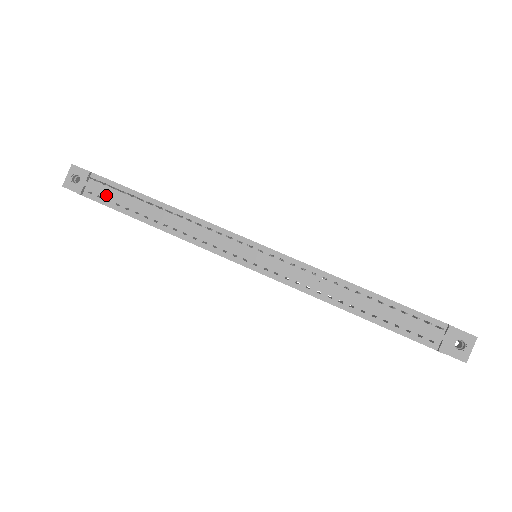
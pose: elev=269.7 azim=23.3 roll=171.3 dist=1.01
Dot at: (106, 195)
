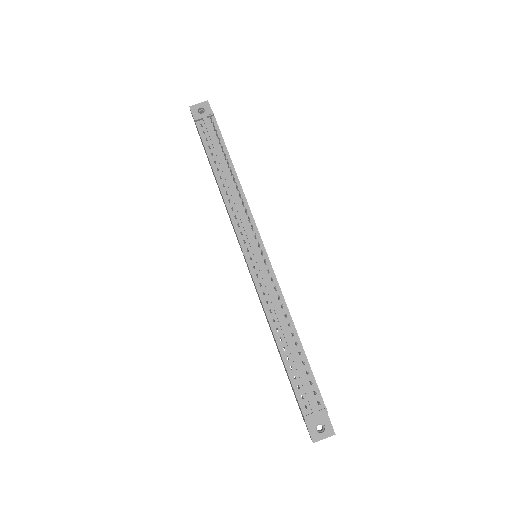
Dot at: (209, 135)
